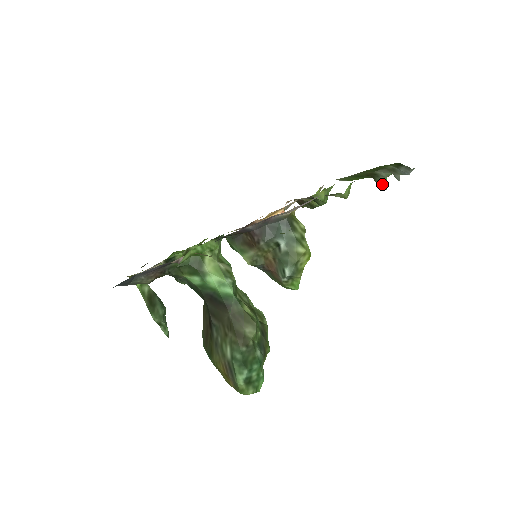
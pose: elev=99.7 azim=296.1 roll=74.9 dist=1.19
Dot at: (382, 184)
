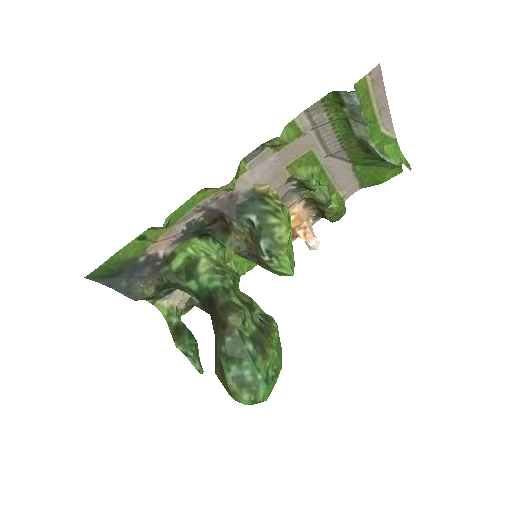
Dot at: (390, 158)
